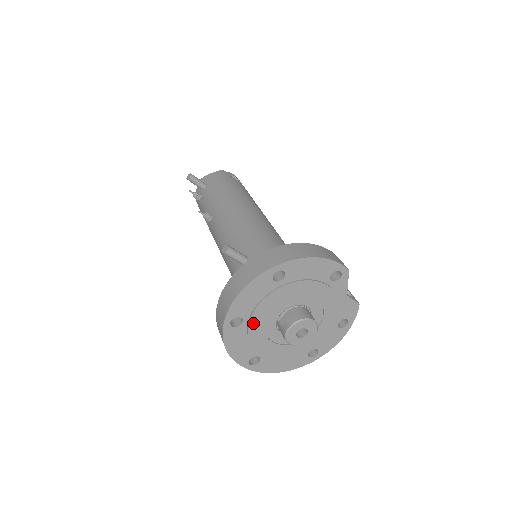
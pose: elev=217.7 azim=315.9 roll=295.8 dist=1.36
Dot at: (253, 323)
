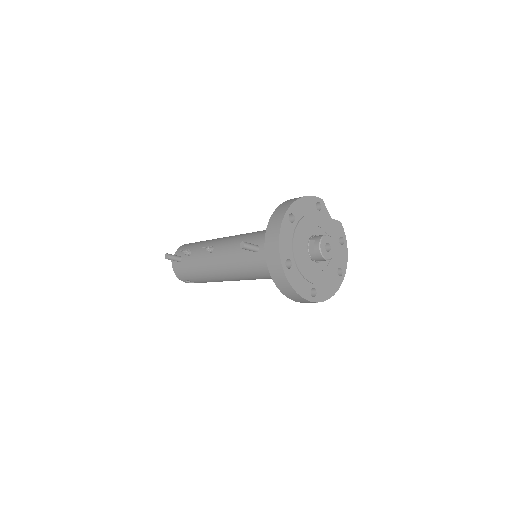
Dot at: (297, 260)
